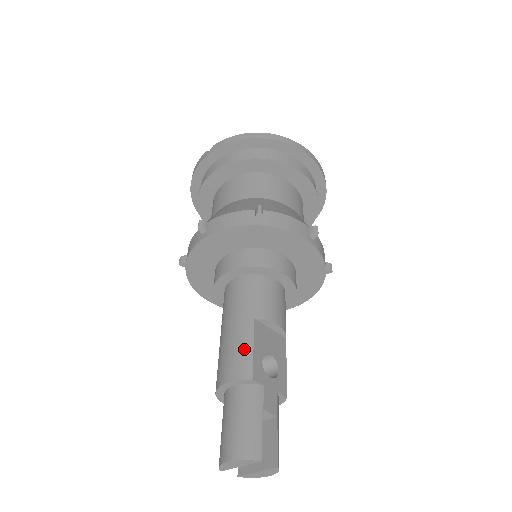
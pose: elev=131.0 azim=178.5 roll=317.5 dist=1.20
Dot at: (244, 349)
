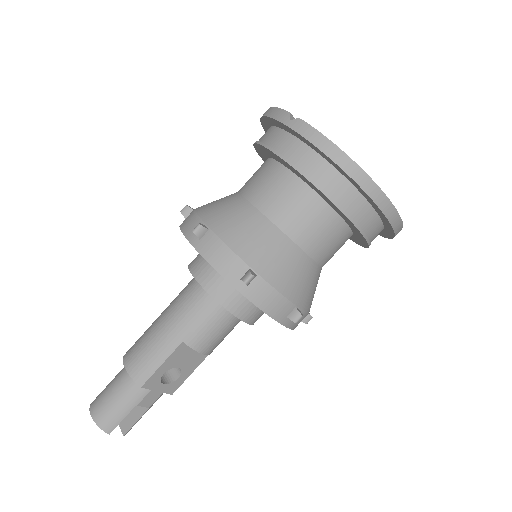
Dot at: (154, 360)
